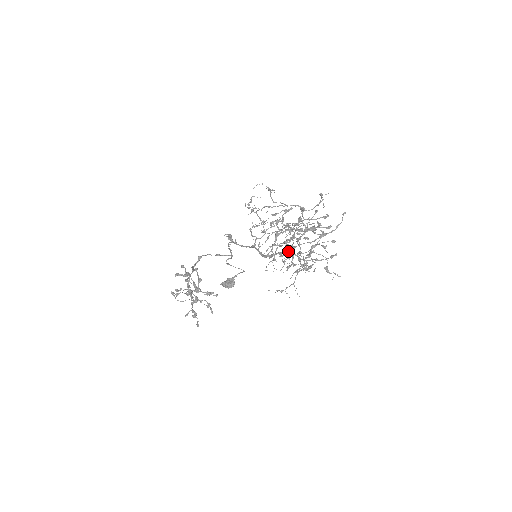
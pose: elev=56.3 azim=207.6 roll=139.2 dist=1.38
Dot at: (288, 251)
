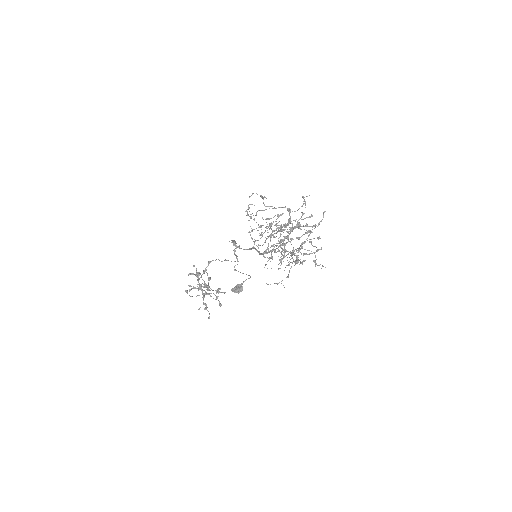
Dot at: (282, 249)
